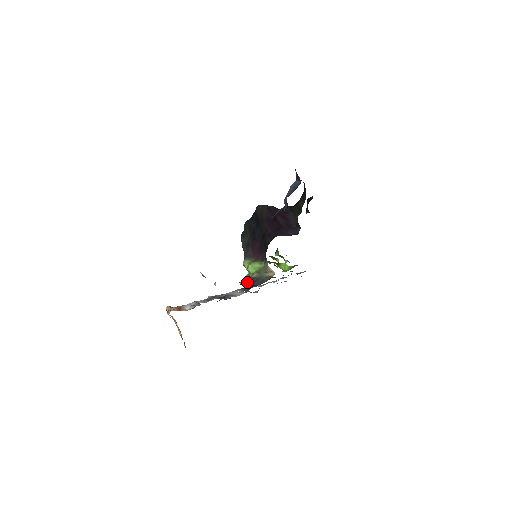
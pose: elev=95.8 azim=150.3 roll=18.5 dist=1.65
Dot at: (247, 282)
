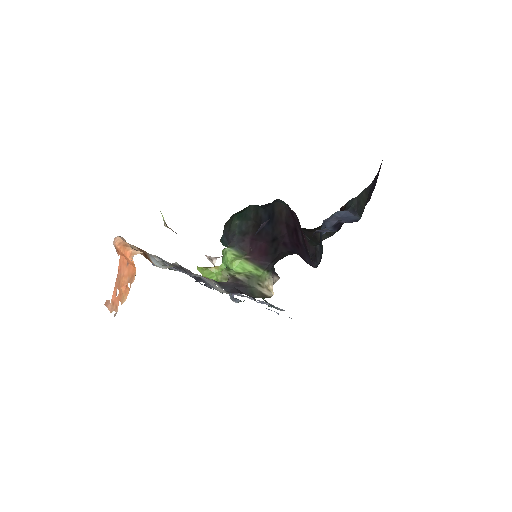
Dot at: (212, 274)
